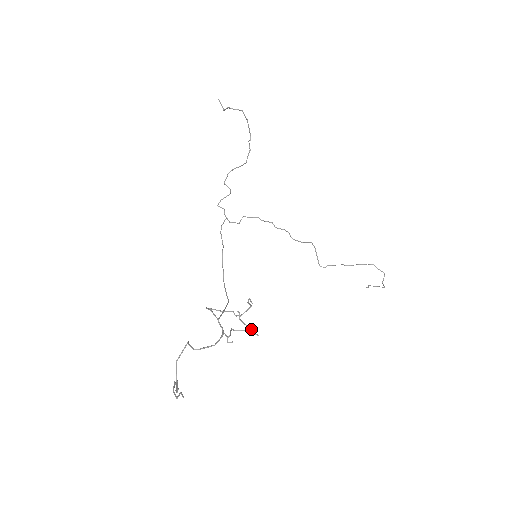
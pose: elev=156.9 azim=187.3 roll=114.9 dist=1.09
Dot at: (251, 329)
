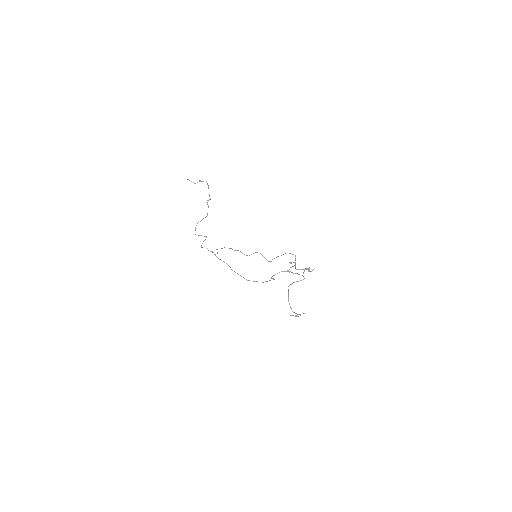
Dot at: (307, 269)
